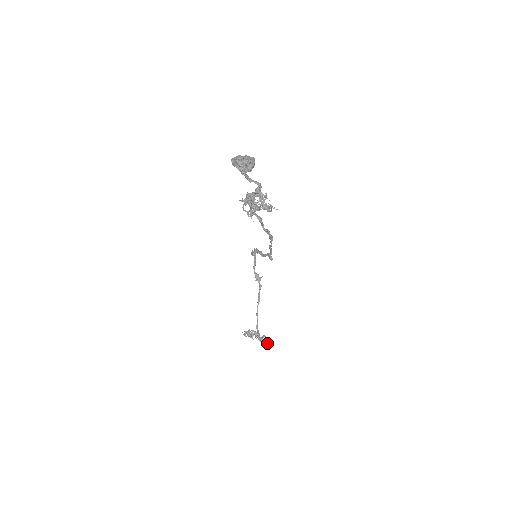
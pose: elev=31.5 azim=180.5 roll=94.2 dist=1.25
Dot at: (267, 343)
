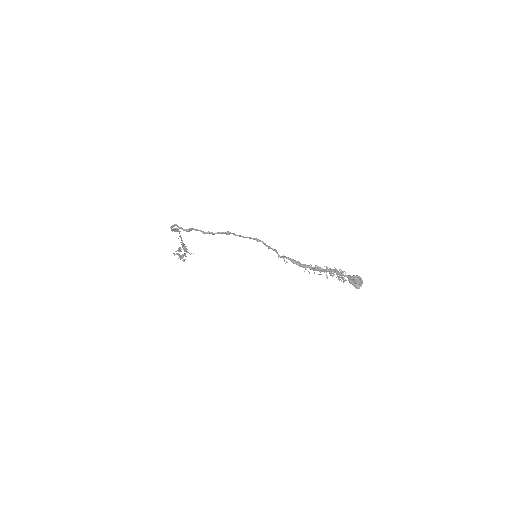
Dot at: occluded
